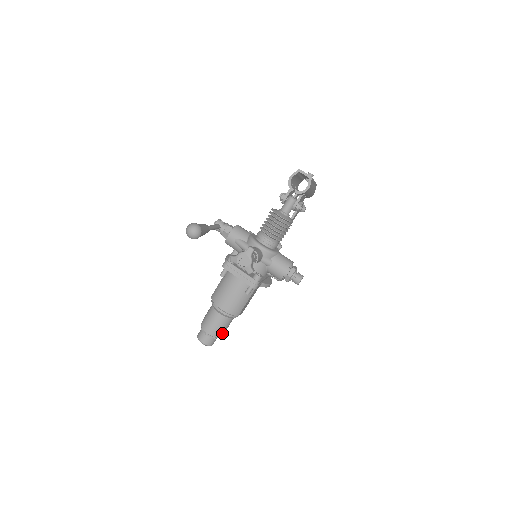
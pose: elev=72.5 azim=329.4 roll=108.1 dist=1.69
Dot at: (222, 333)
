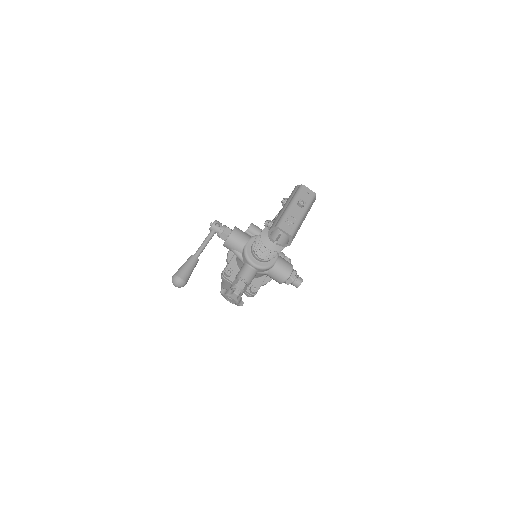
Dot at: occluded
